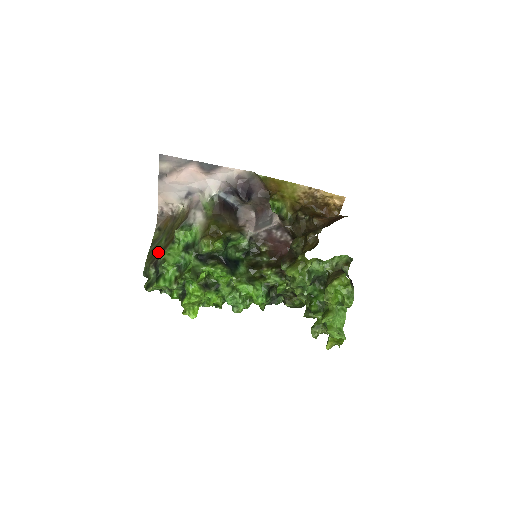
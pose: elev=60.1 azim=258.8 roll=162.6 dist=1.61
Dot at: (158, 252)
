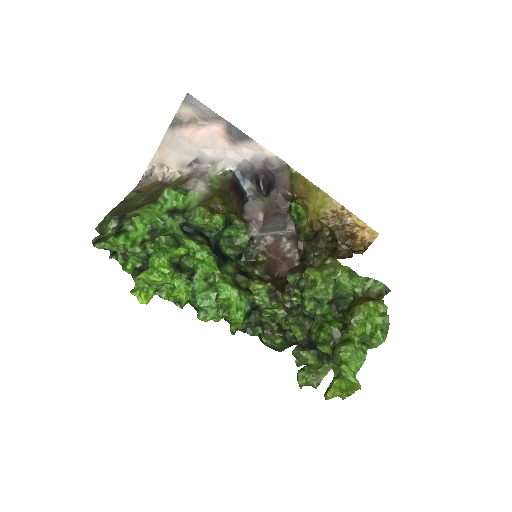
Dot at: (130, 208)
